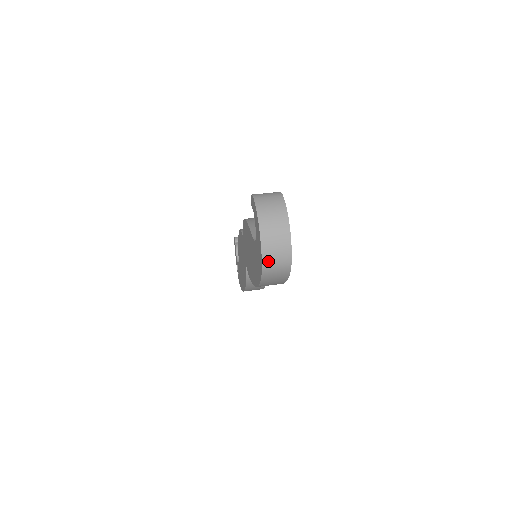
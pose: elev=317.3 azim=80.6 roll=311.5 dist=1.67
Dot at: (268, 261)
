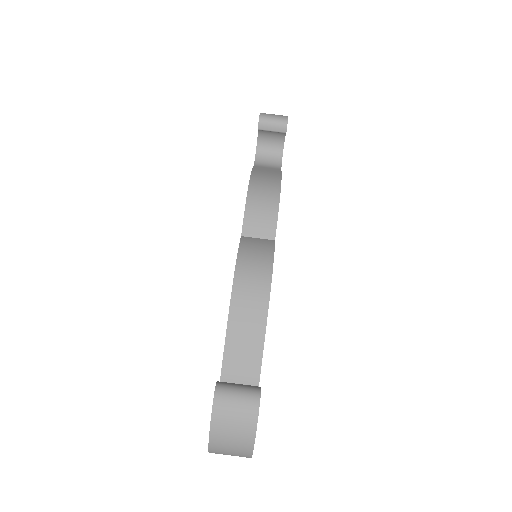
Dot at: occluded
